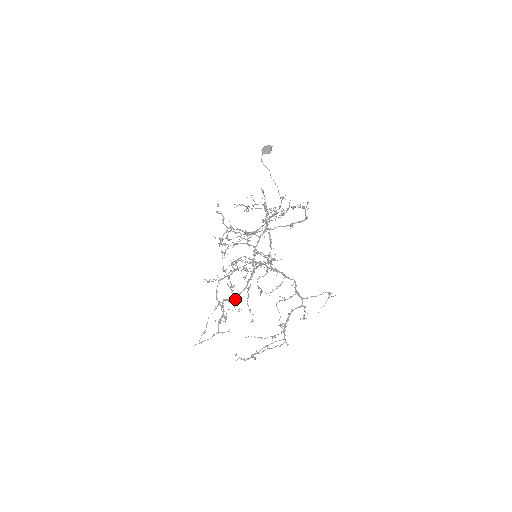
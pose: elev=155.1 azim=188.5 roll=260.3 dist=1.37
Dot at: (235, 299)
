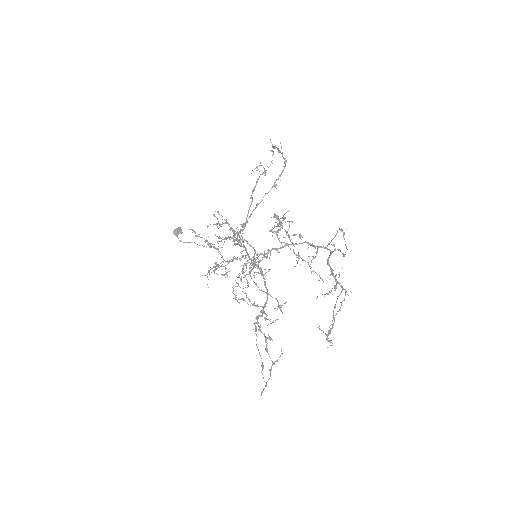
Dot at: (265, 314)
